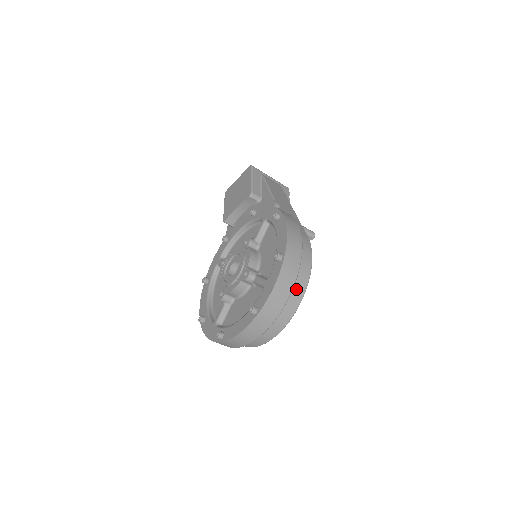
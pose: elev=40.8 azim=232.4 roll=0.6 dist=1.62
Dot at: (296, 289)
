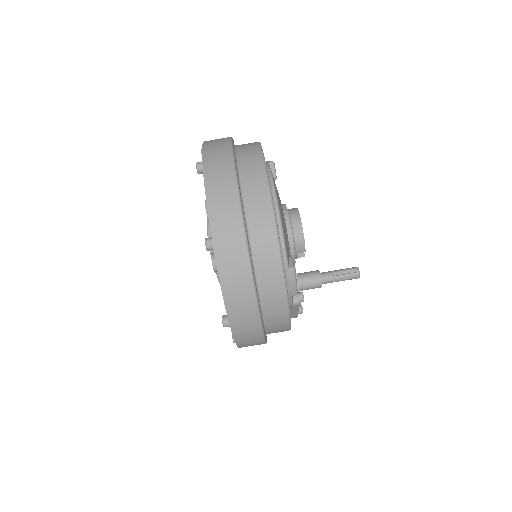
Dot at: occluded
